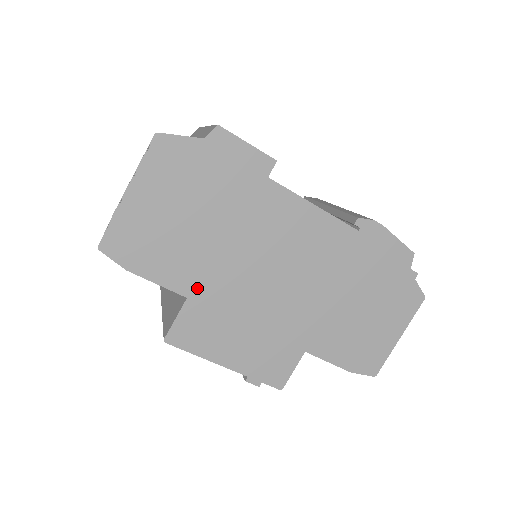
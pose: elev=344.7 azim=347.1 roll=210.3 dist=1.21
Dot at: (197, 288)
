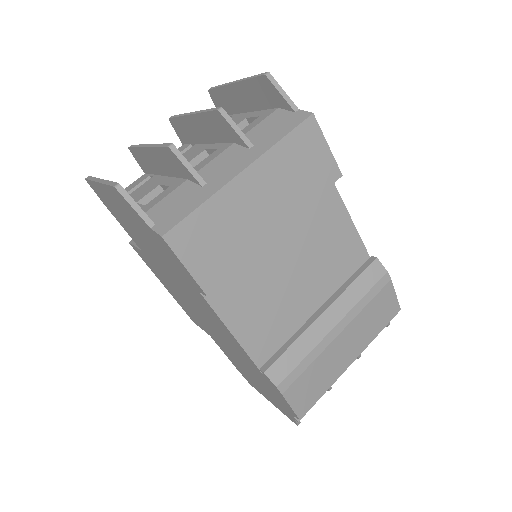
Dot at: (147, 255)
